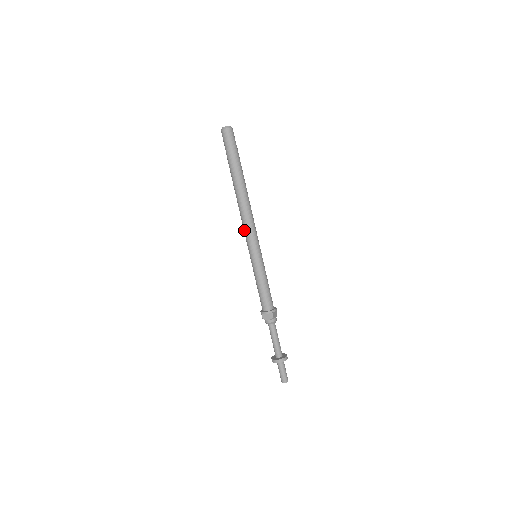
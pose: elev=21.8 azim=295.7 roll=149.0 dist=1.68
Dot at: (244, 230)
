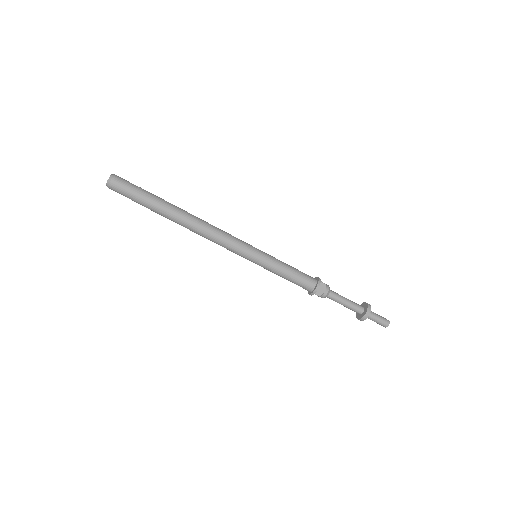
Dot at: occluded
